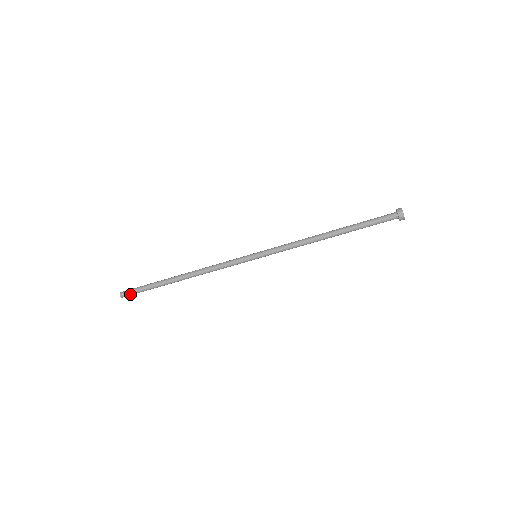
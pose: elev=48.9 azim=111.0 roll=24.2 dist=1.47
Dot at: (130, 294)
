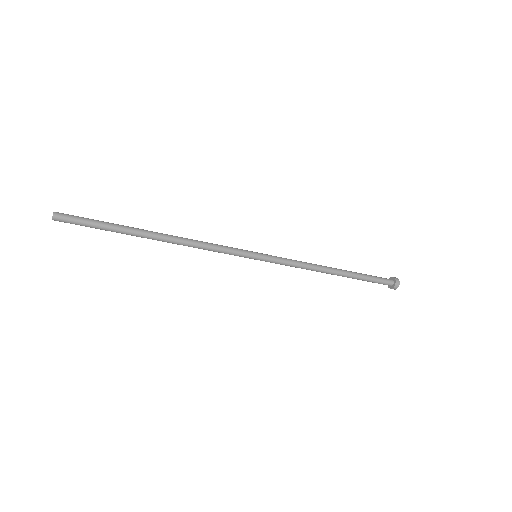
Dot at: (70, 219)
